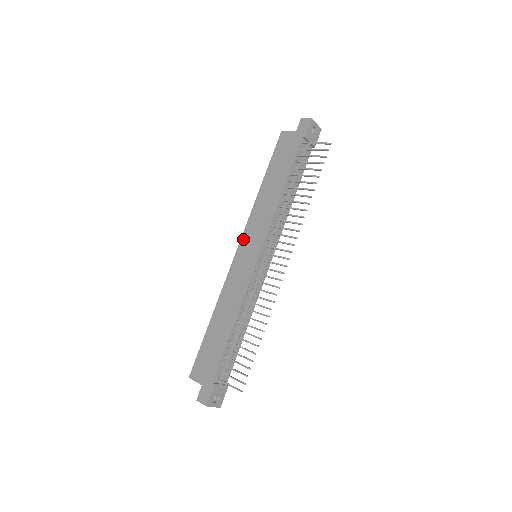
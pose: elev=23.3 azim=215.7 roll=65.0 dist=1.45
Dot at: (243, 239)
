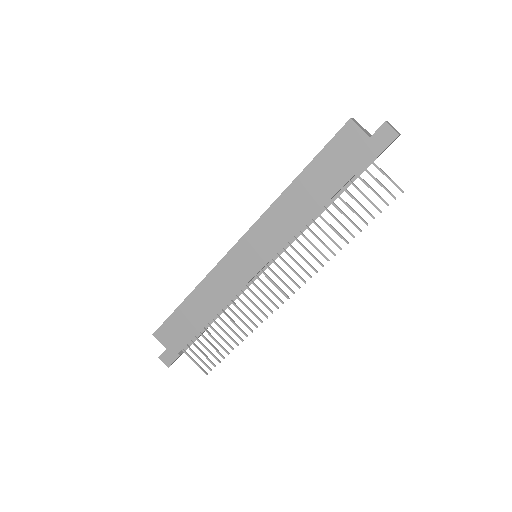
Dot at: (248, 236)
